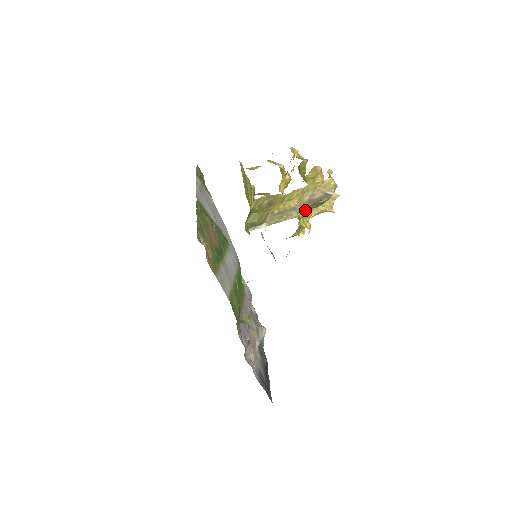
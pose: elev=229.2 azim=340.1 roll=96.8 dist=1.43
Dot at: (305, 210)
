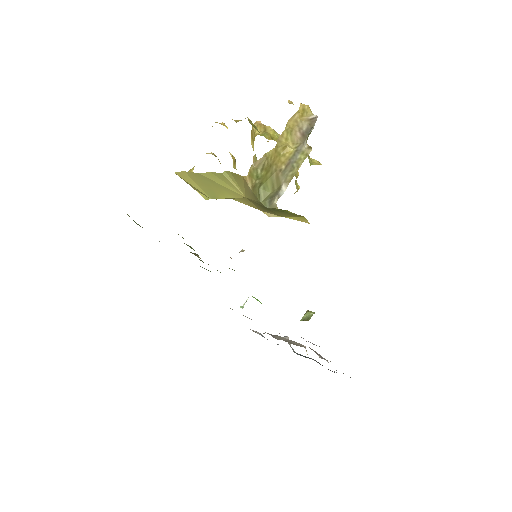
Dot at: (306, 146)
